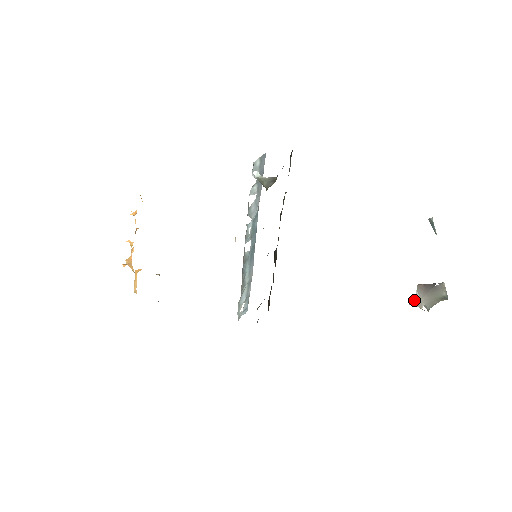
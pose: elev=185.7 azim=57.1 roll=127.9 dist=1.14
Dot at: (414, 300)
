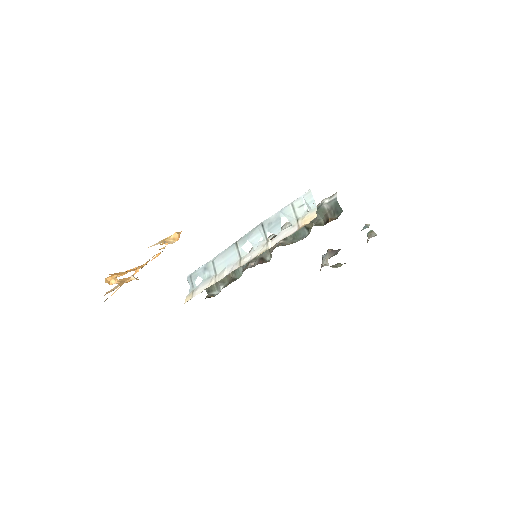
Dot at: (326, 261)
